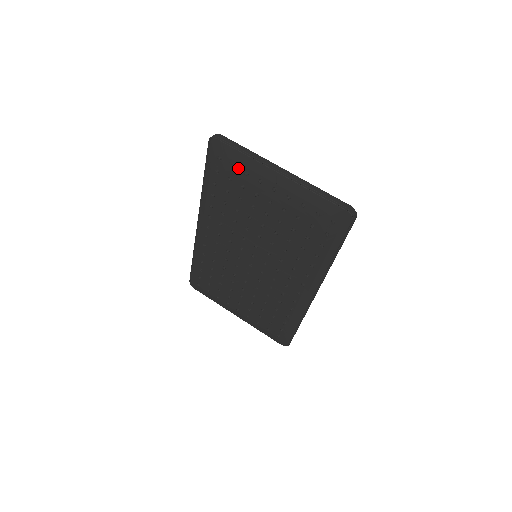
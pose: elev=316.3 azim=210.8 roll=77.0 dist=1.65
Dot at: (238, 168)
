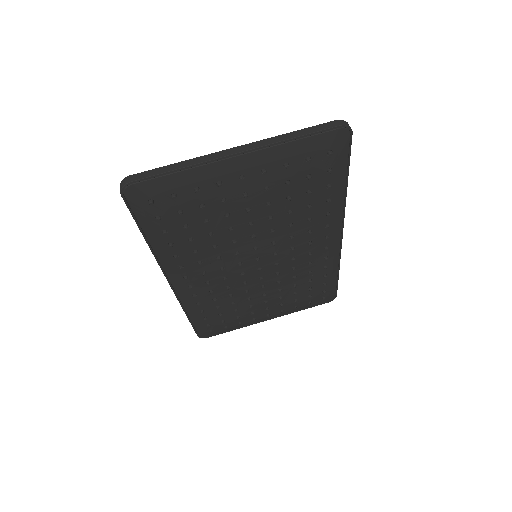
Dot at: (182, 193)
